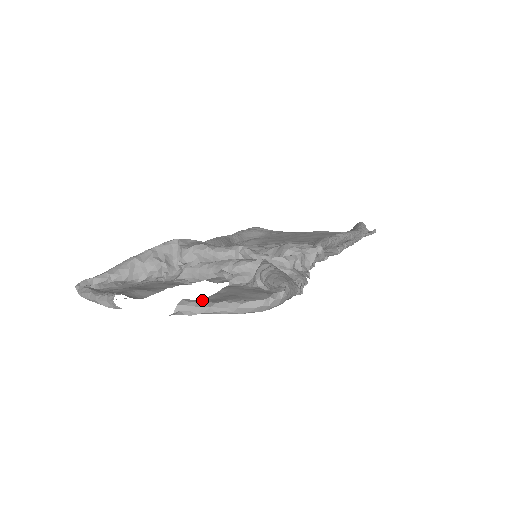
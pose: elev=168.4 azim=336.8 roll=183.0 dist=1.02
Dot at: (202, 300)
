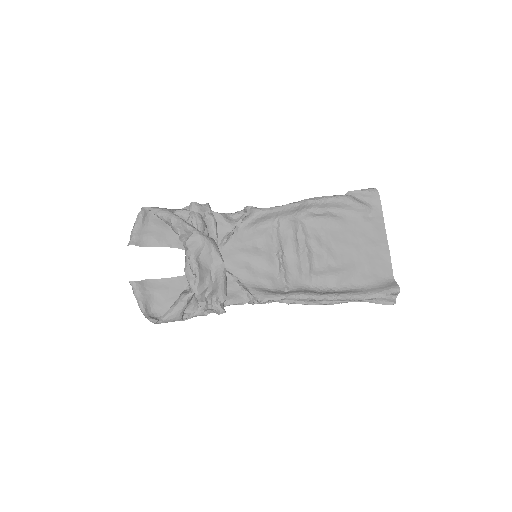
Dot at: (138, 289)
